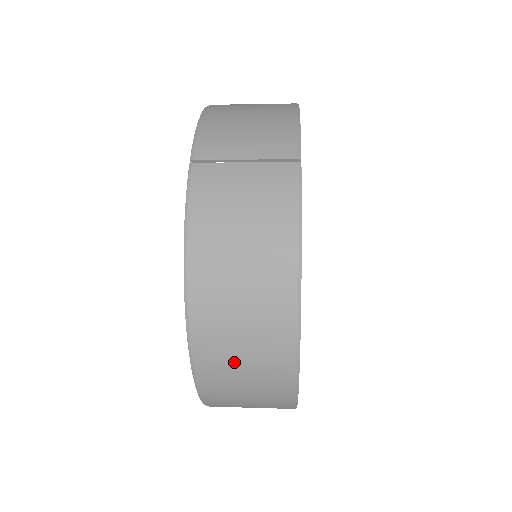
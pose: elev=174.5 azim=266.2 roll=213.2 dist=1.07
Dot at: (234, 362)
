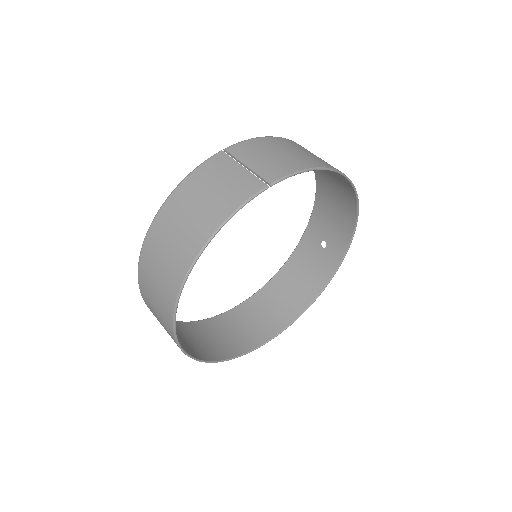
Dot at: (154, 271)
